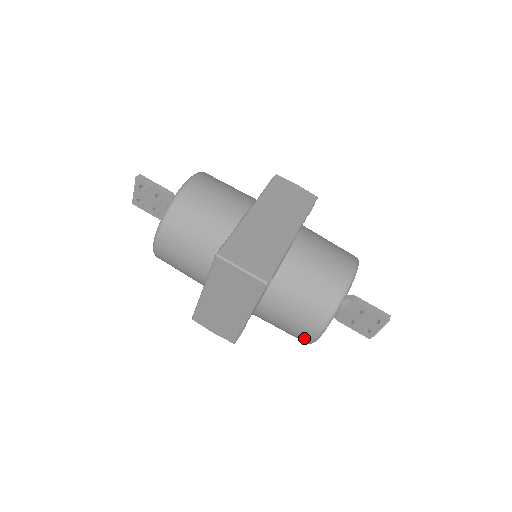
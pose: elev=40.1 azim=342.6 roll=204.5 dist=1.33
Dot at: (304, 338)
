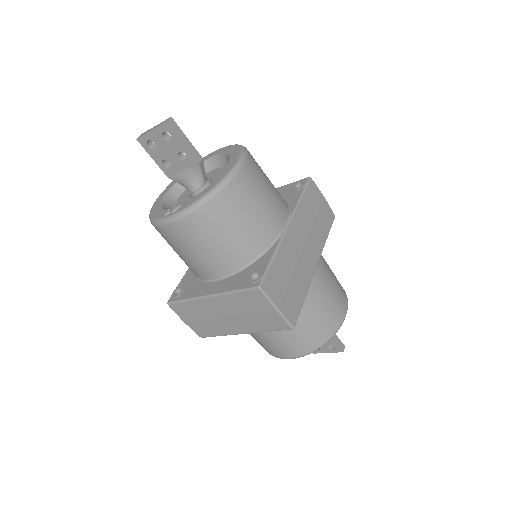
Dot at: (273, 353)
